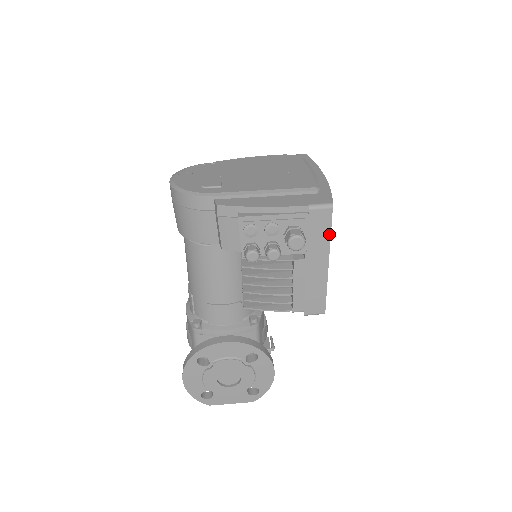
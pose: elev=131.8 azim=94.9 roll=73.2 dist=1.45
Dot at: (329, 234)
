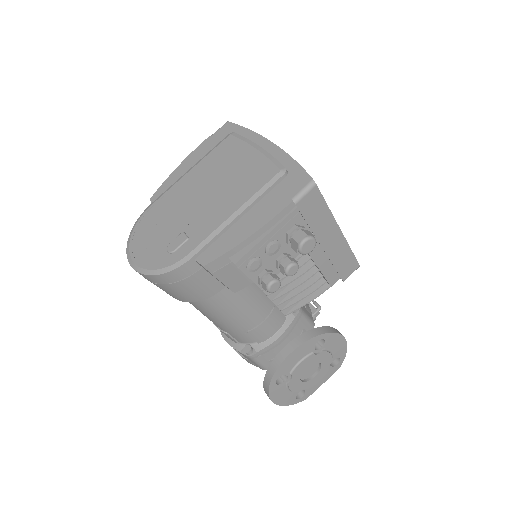
Dot at: (326, 207)
